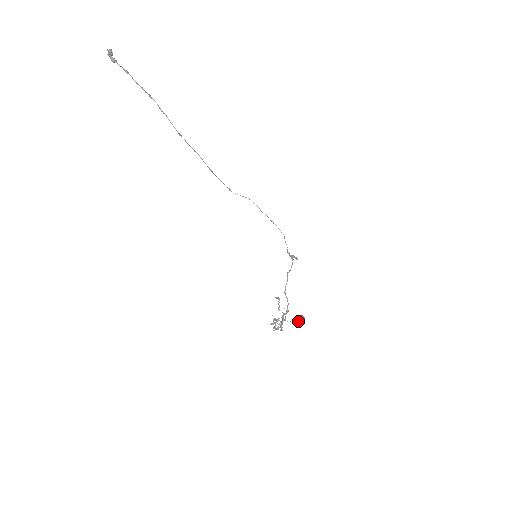
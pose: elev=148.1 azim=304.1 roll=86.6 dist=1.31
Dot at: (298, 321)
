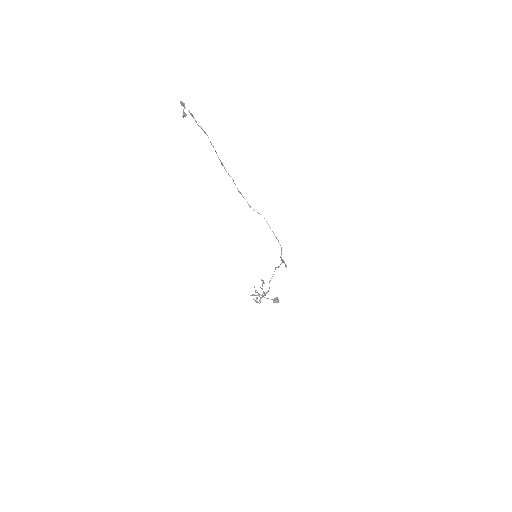
Dot at: (273, 302)
